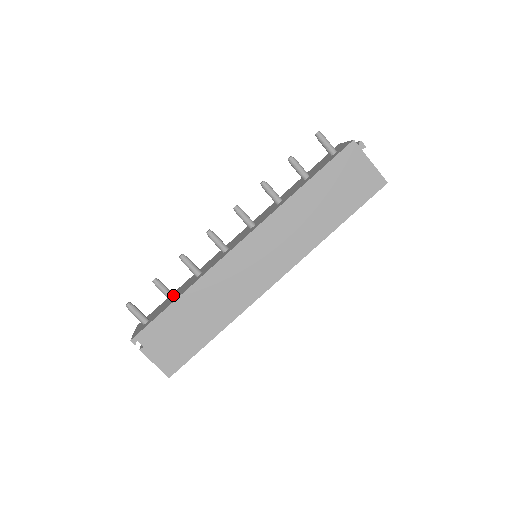
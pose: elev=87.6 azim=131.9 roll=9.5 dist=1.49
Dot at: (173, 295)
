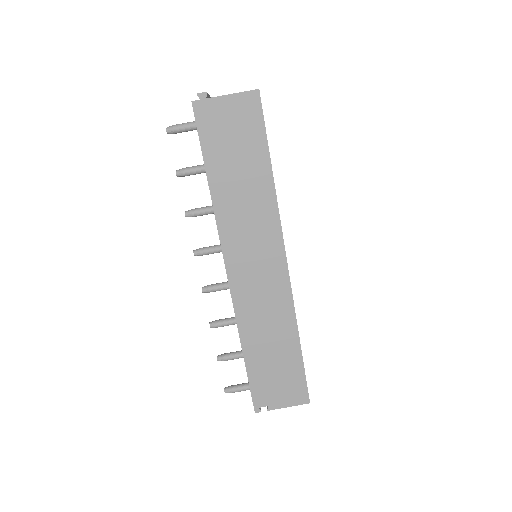
Dot at: (241, 352)
